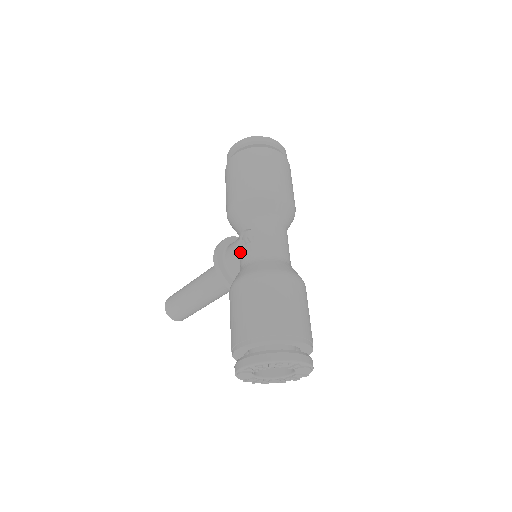
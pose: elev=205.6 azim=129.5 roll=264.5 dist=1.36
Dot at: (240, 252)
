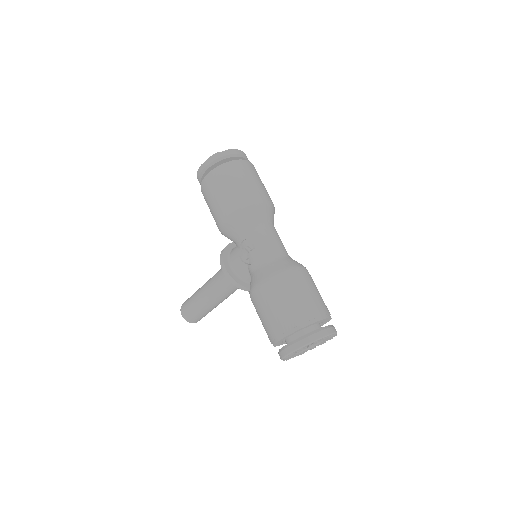
Dot at: (245, 259)
